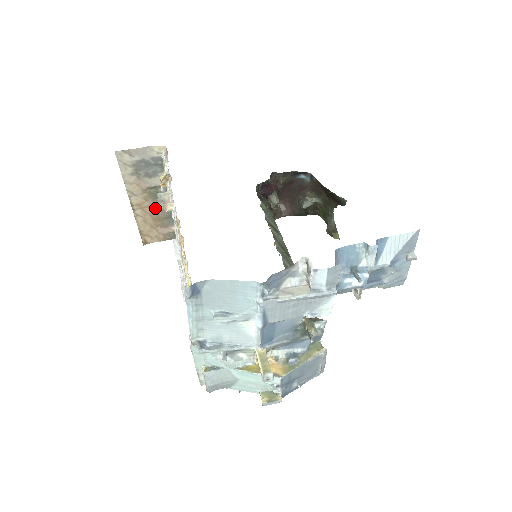
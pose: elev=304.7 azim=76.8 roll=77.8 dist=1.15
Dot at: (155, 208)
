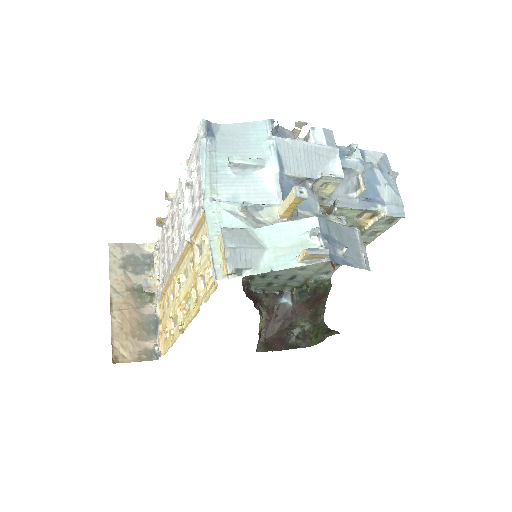
Dot at: (136, 312)
